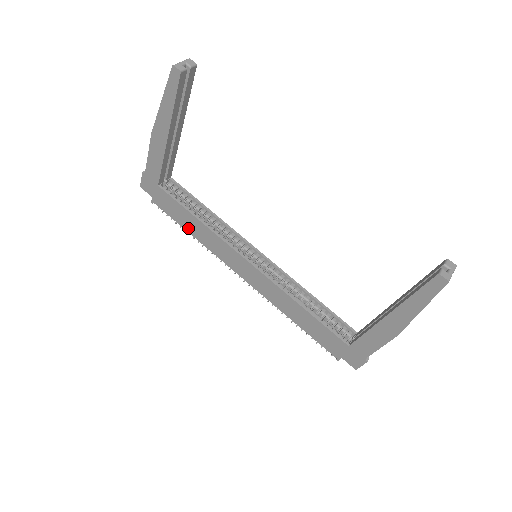
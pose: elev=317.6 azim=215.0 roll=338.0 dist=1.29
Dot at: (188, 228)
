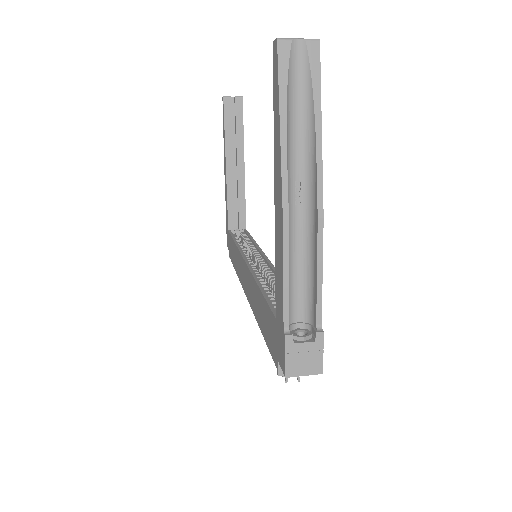
Dot at: (234, 263)
